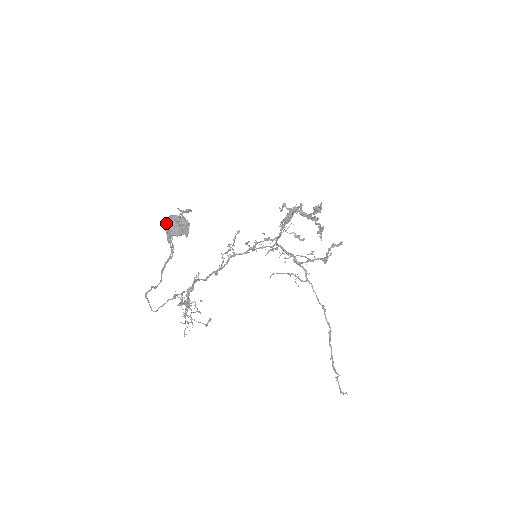
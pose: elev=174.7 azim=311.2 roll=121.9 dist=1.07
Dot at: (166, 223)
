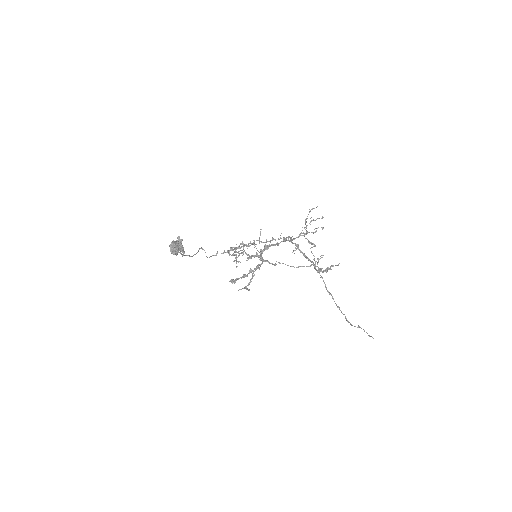
Dot at: occluded
